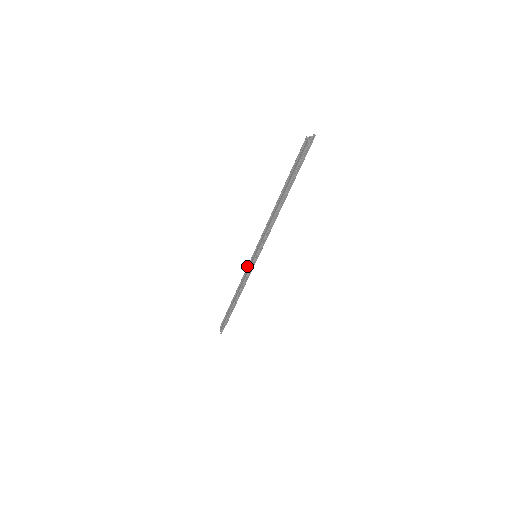
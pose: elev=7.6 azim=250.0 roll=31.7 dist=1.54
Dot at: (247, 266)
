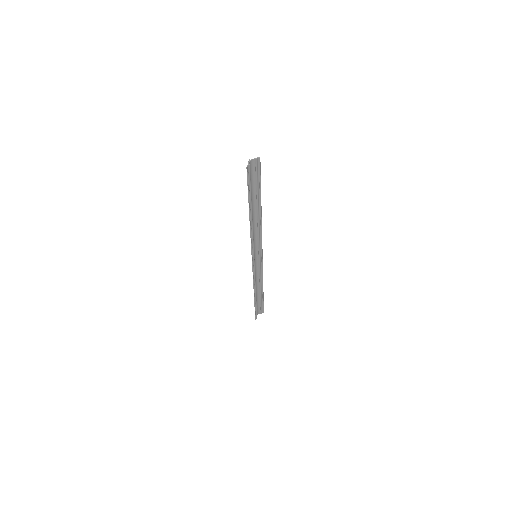
Dot at: occluded
